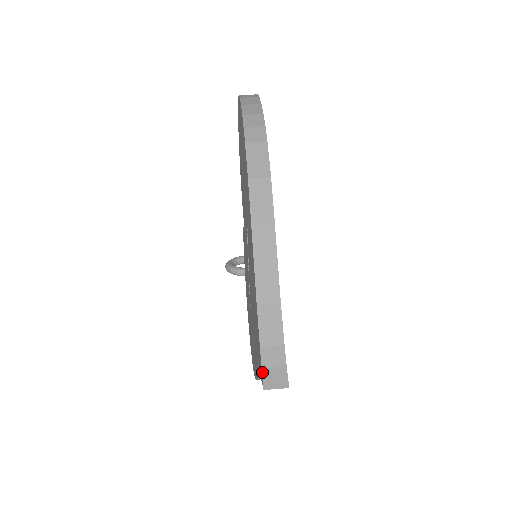
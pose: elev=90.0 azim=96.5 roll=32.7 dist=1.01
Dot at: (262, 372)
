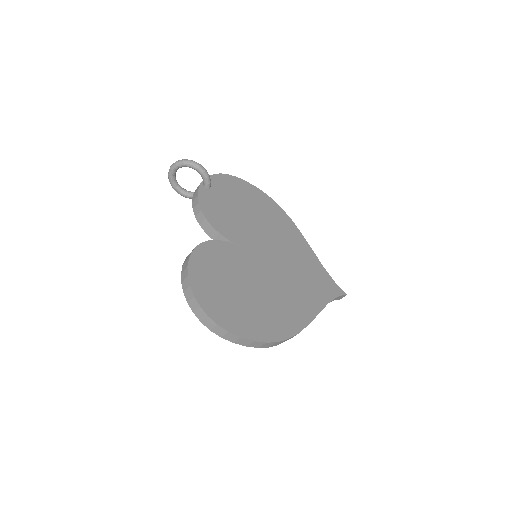
Dot at: occluded
